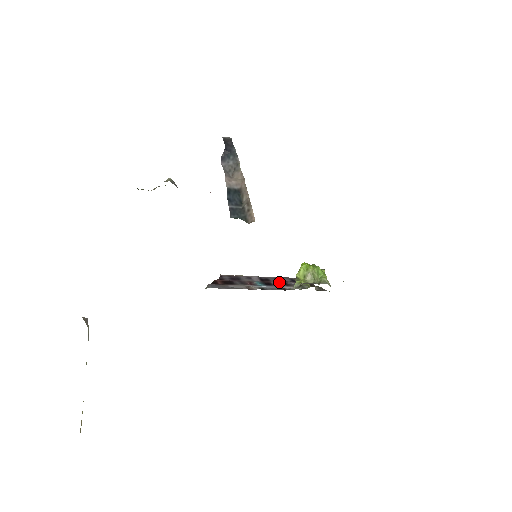
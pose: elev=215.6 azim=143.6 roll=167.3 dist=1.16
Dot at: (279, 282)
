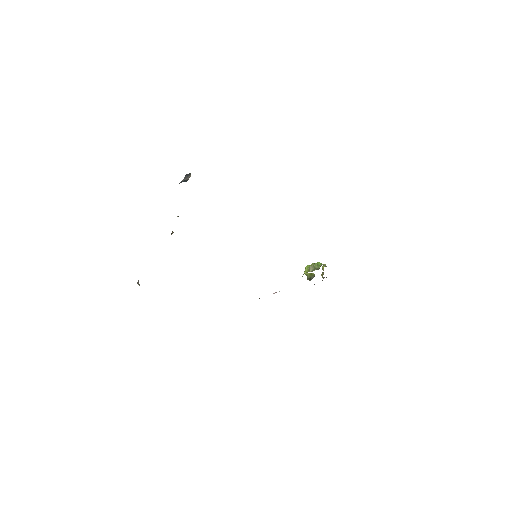
Dot at: occluded
